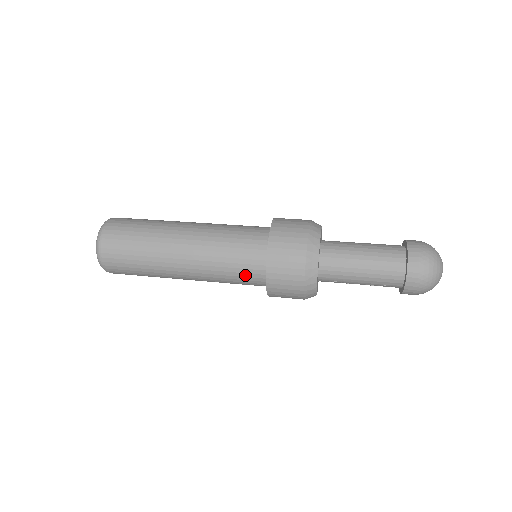
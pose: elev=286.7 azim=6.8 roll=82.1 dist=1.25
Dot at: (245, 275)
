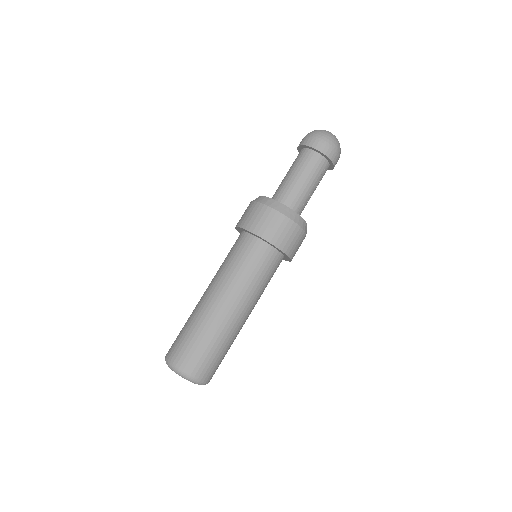
Dot at: (265, 264)
